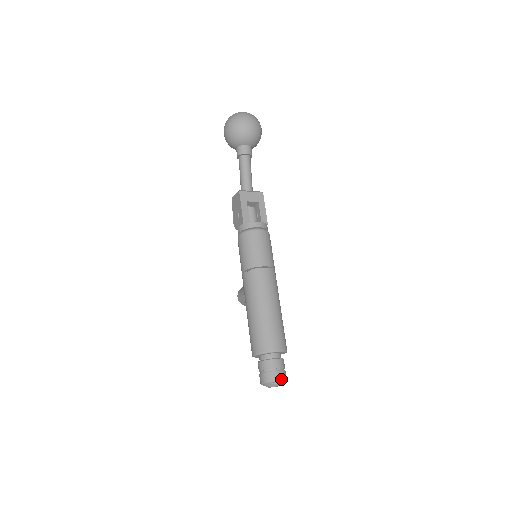
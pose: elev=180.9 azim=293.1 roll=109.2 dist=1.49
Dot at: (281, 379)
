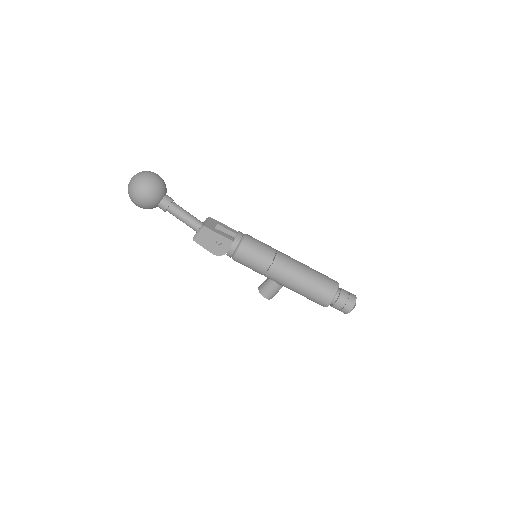
Dot at: (355, 296)
